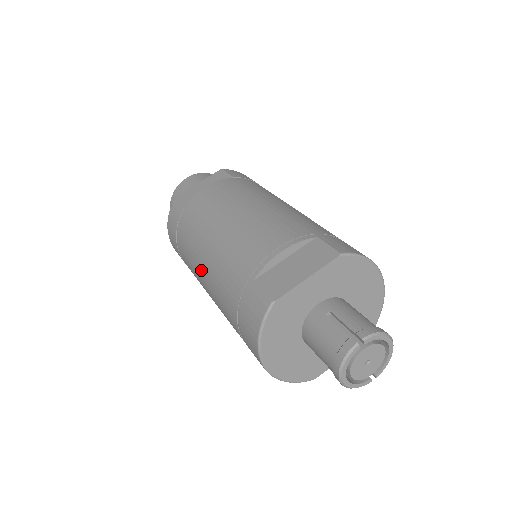
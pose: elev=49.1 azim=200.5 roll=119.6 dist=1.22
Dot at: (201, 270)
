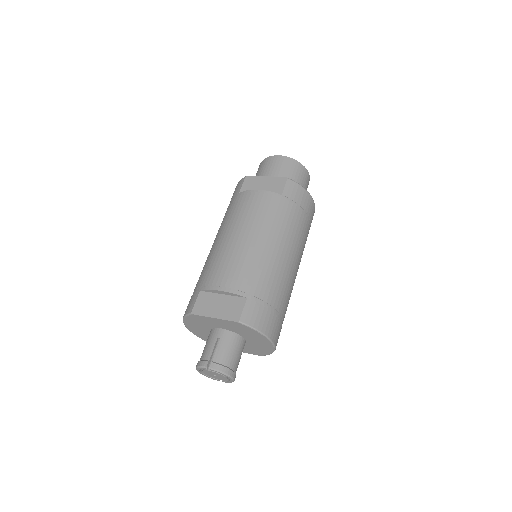
Dot at: occluded
